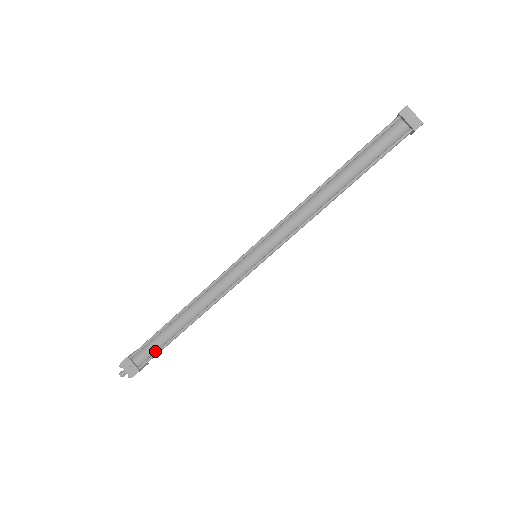
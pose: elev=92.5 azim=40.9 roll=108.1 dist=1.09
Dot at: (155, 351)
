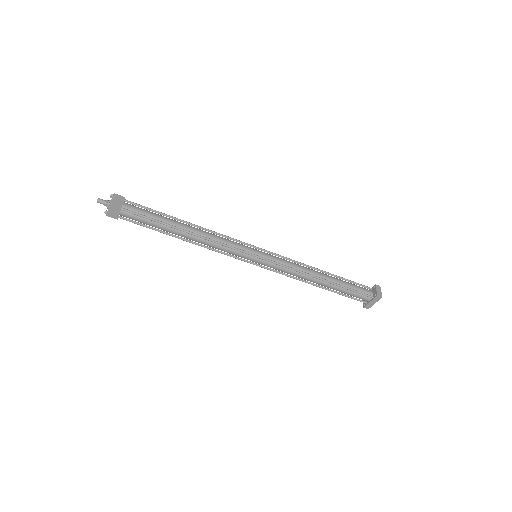
Dot at: (144, 216)
